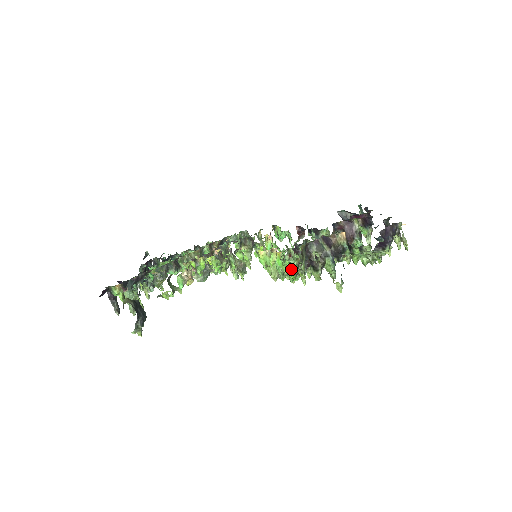
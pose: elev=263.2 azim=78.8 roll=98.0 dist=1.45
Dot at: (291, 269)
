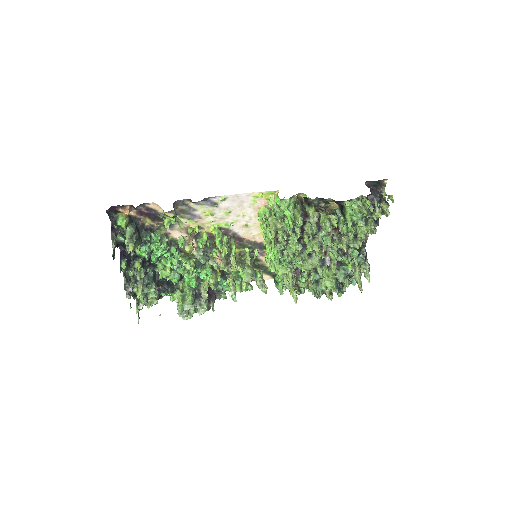
Dot at: (288, 205)
